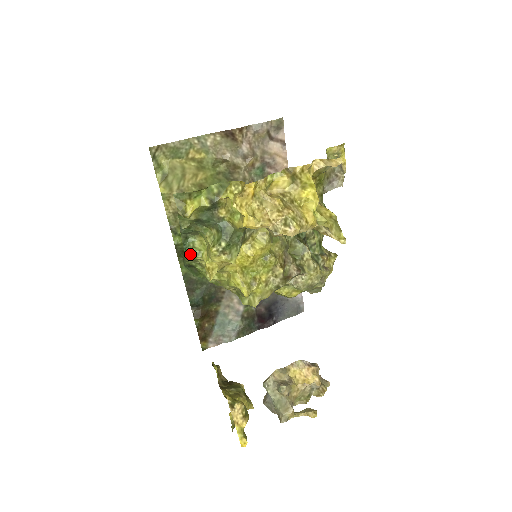
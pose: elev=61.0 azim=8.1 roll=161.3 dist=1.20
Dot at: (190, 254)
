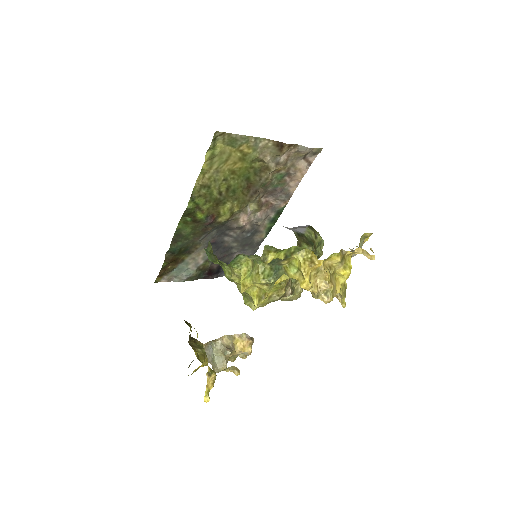
Dot at: (233, 264)
